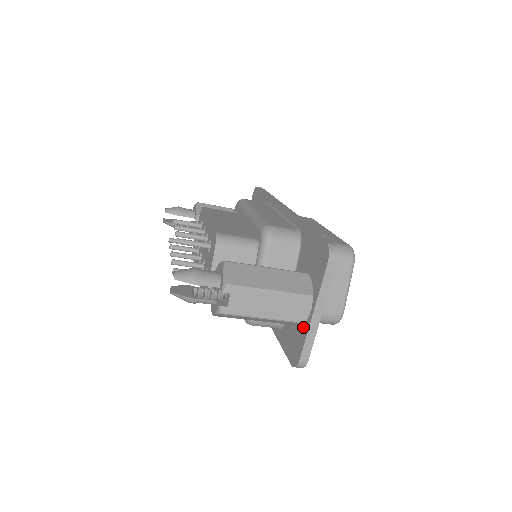
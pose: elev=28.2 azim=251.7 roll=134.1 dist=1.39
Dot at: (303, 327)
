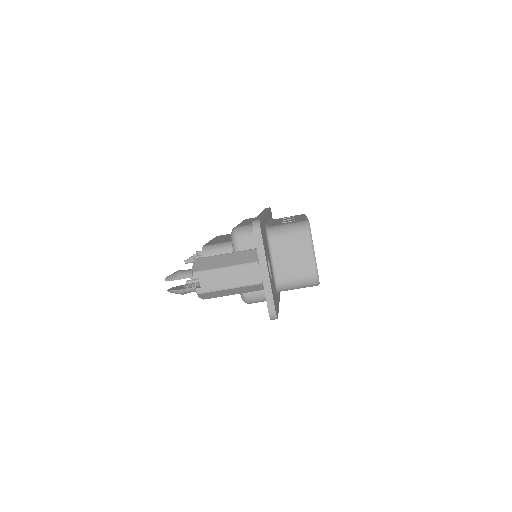
Dot at: occluded
